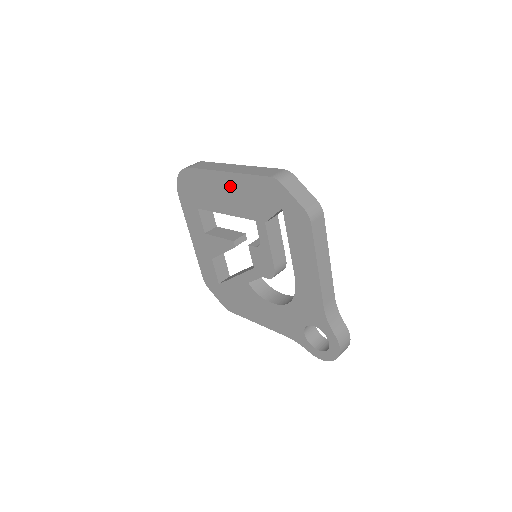
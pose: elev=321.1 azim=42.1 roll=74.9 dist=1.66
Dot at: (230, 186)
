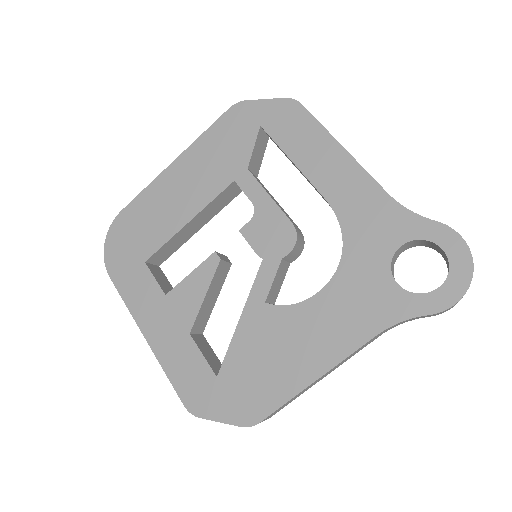
Dot at: (184, 173)
